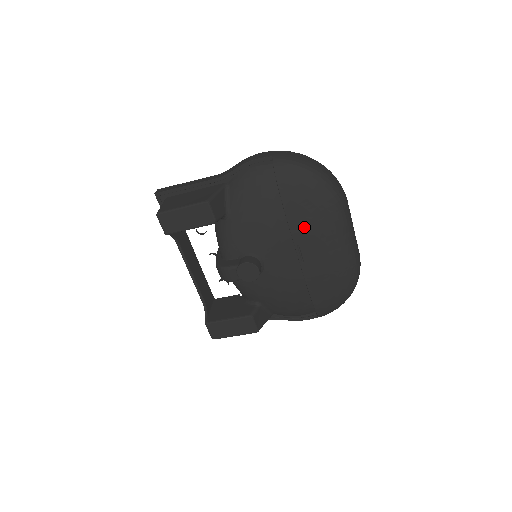
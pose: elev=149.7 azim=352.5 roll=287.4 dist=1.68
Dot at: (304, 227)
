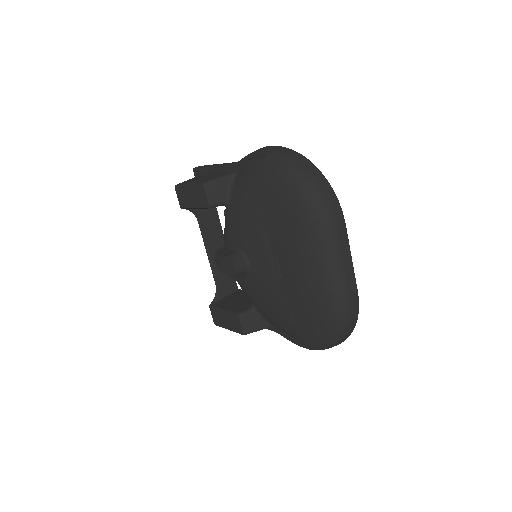
Dot at: (282, 237)
